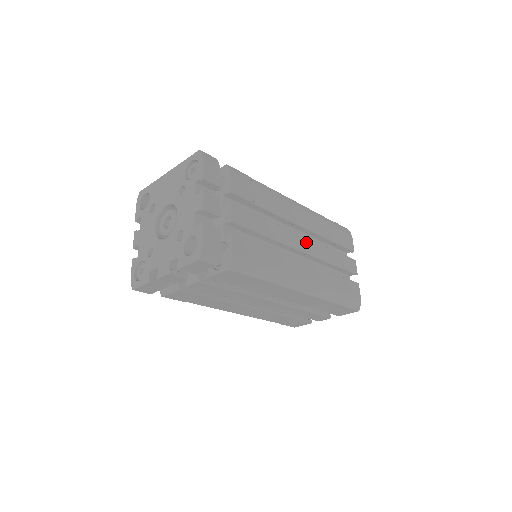
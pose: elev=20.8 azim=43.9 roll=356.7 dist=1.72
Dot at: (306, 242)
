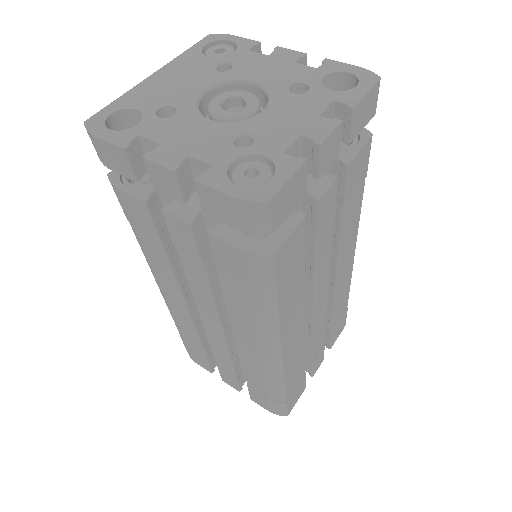
Dot at: occluded
